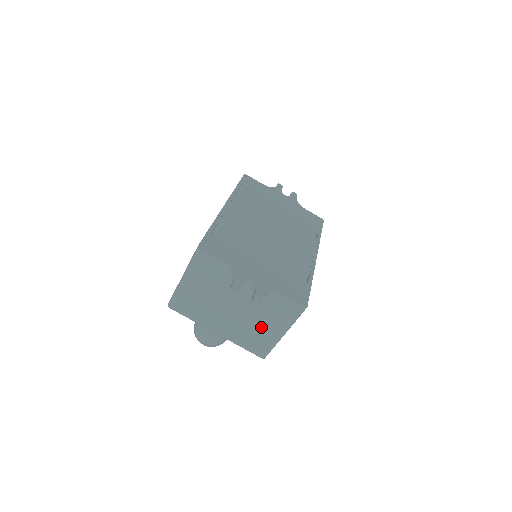
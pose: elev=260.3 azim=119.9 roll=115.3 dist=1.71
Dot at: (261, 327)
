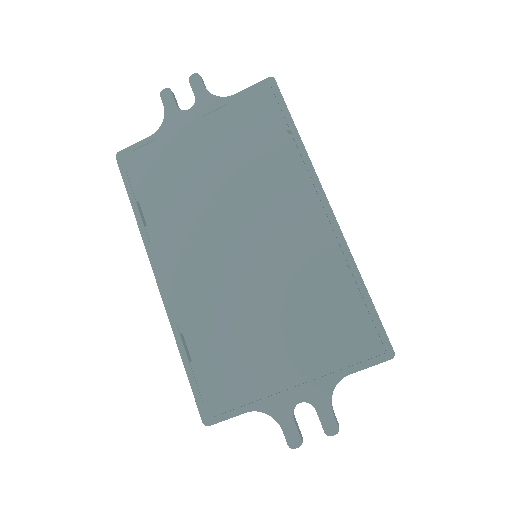
Dot at: occluded
